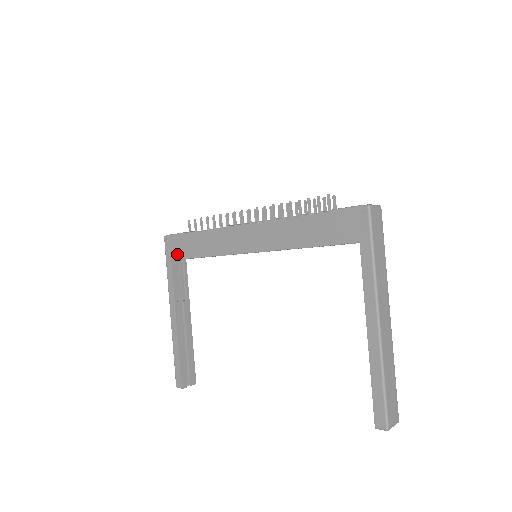
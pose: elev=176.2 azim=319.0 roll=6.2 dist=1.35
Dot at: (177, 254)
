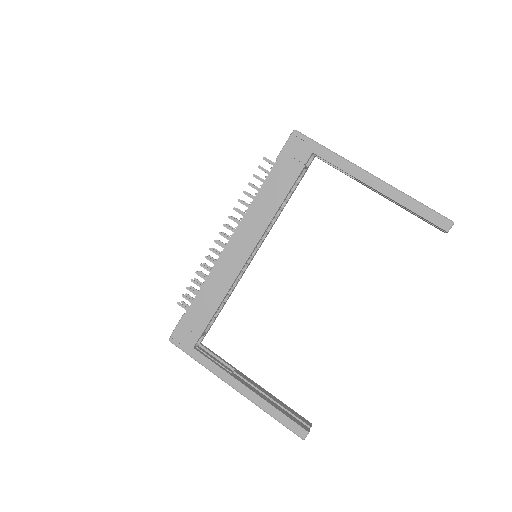
Dot at: (194, 336)
